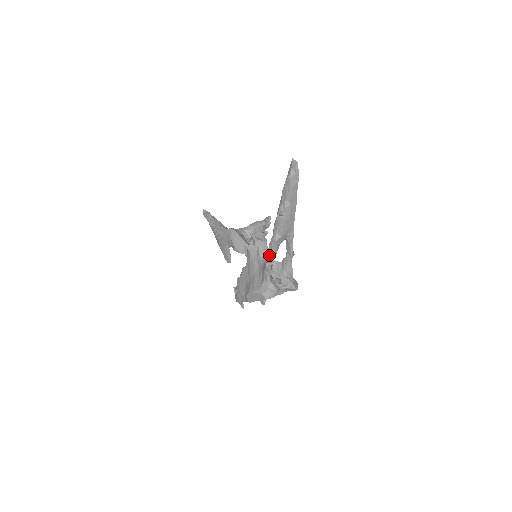
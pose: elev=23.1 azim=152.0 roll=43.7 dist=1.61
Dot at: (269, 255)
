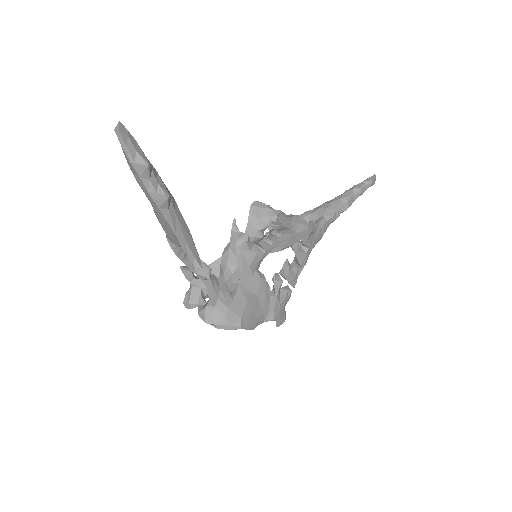
Dot at: occluded
